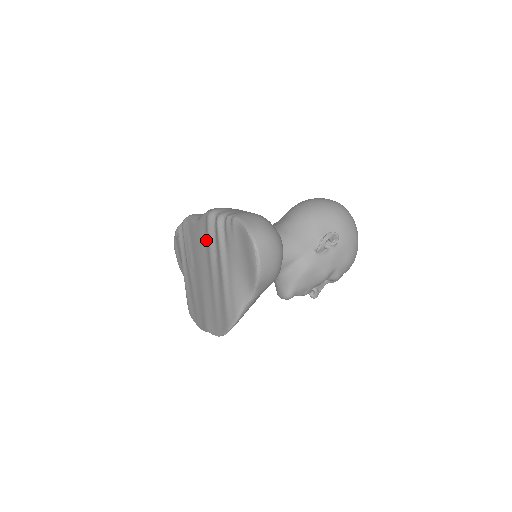
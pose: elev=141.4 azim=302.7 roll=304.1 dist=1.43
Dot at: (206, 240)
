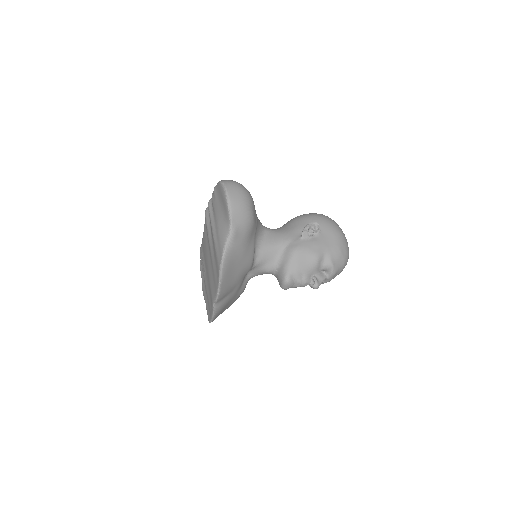
Dot at: (206, 230)
